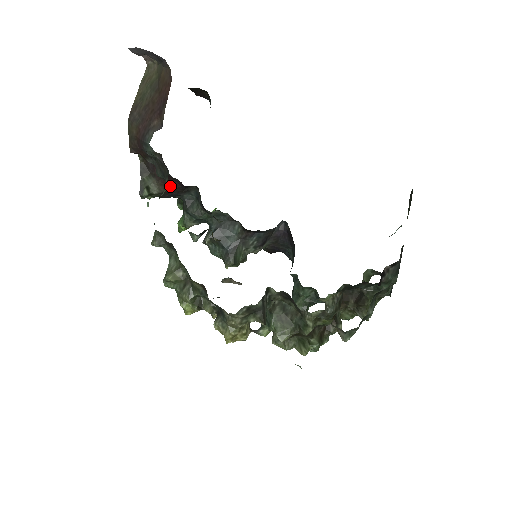
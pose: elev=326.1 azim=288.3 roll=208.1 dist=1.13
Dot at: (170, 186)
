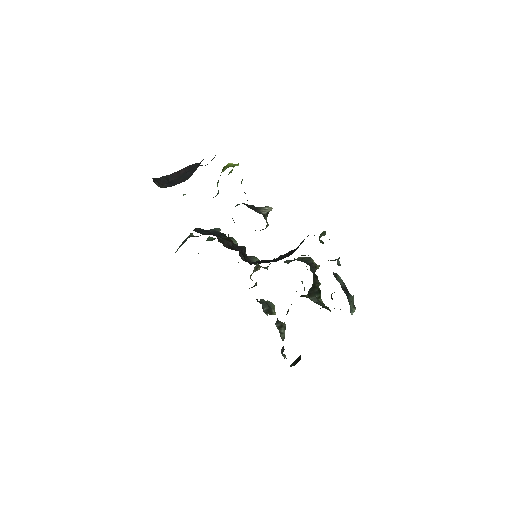
Dot at: occluded
